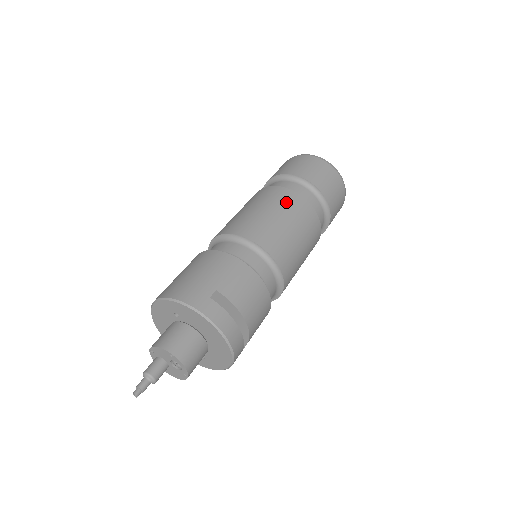
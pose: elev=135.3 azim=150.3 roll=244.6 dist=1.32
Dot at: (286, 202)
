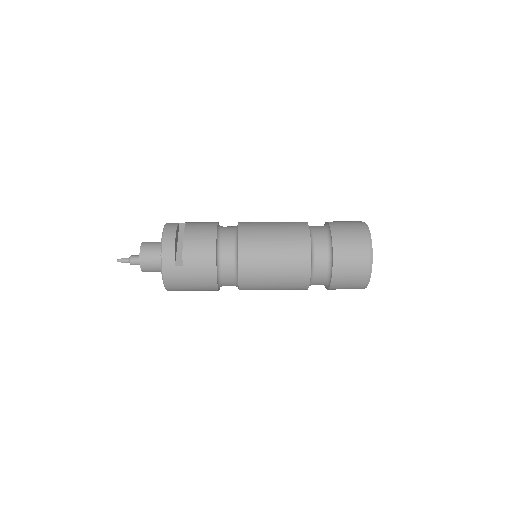
Dot at: occluded
